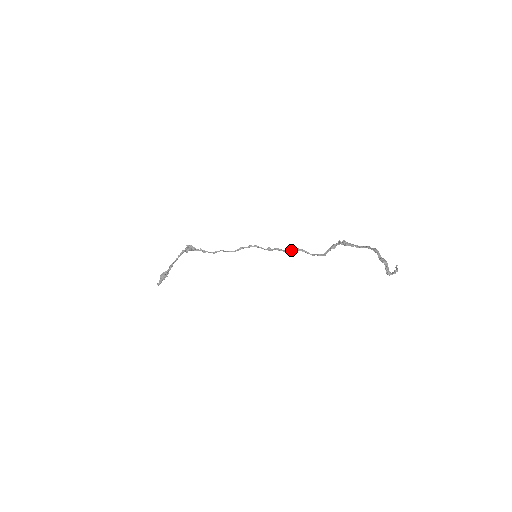
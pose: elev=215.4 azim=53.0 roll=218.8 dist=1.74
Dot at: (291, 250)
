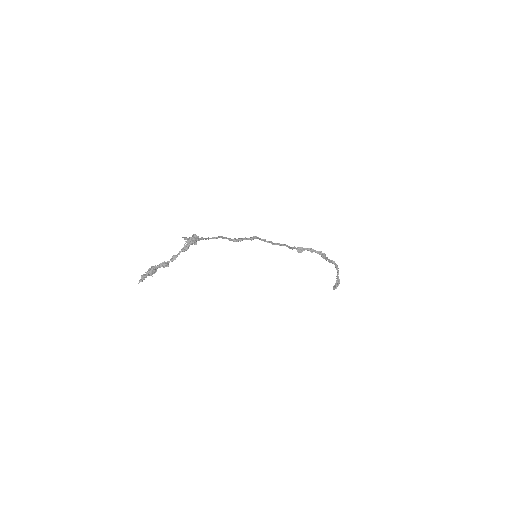
Dot at: (281, 245)
